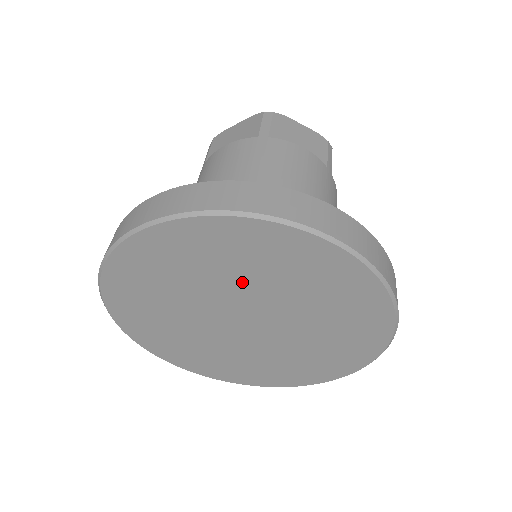
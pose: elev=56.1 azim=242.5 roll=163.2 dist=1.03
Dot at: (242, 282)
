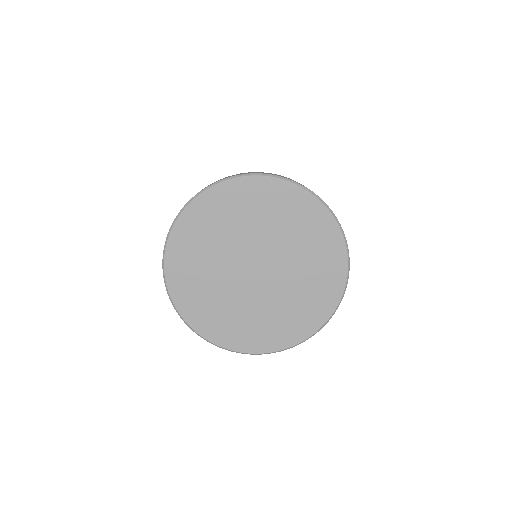
Dot at: (240, 232)
